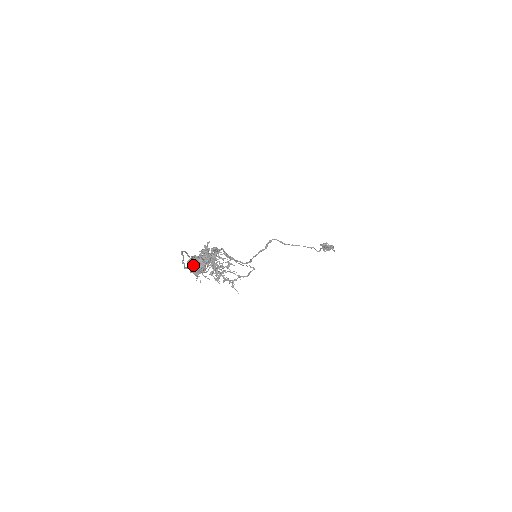
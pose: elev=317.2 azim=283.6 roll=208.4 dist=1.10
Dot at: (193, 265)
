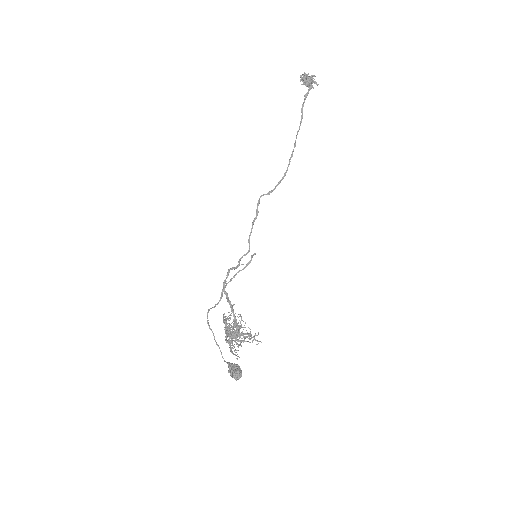
Dot at: (235, 379)
